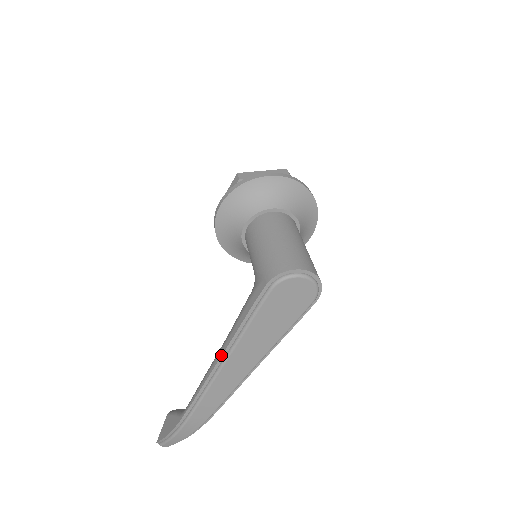
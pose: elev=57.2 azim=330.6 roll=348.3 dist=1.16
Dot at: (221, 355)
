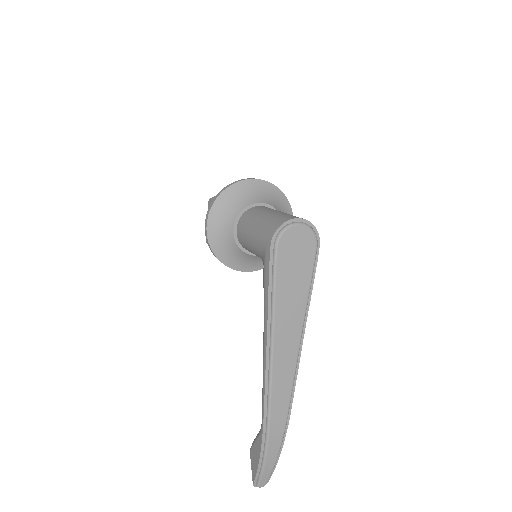
Dot at: (266, 338)
